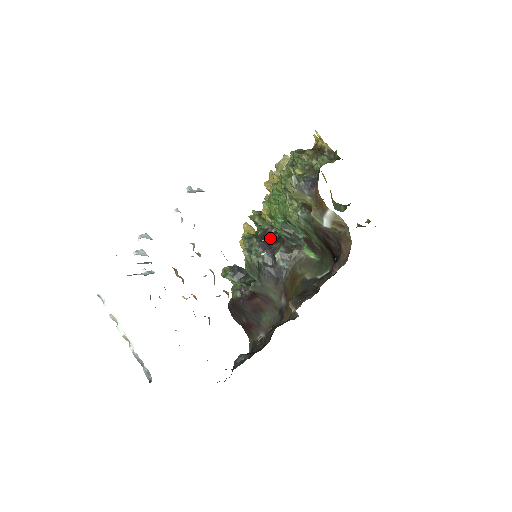
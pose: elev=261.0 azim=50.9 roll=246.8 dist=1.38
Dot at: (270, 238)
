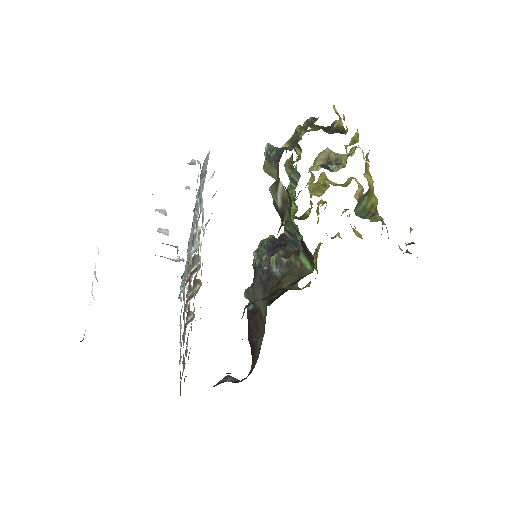
Dot at: (285, 242)
